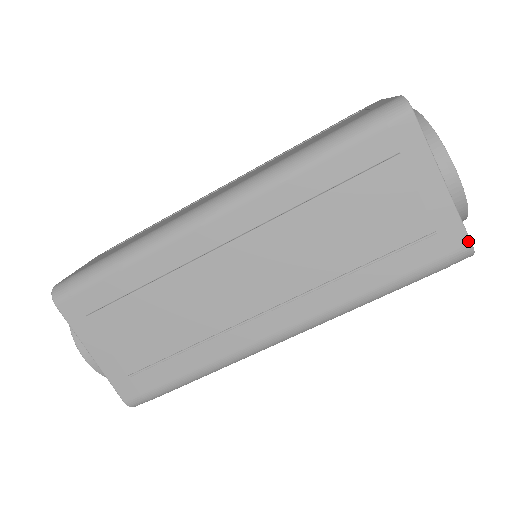
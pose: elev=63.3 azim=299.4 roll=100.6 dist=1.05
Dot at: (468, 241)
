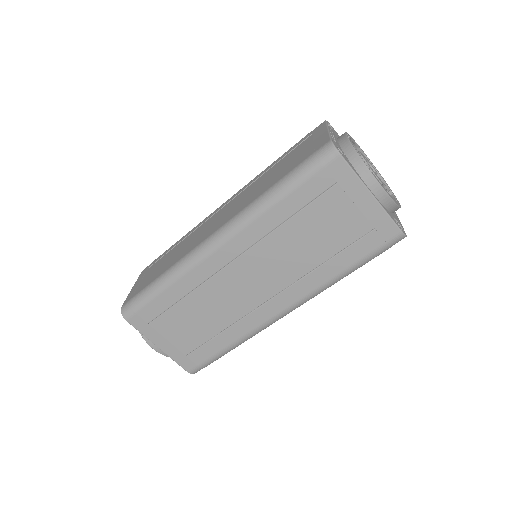
Dot at: (399, 230)
